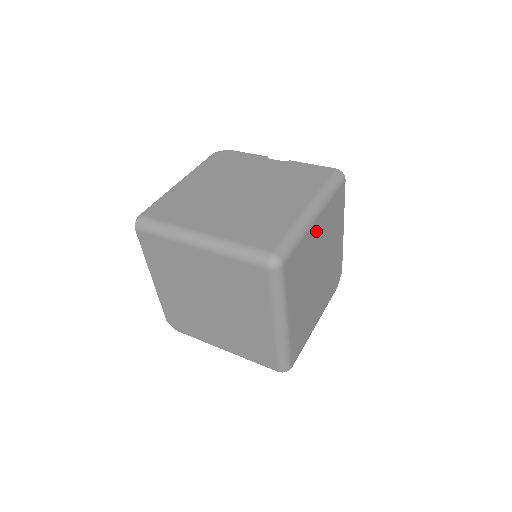
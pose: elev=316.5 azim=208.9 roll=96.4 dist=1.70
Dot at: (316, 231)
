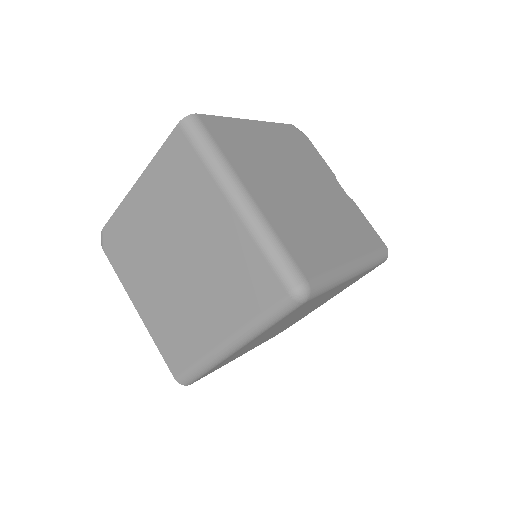
Dot at: occluded
